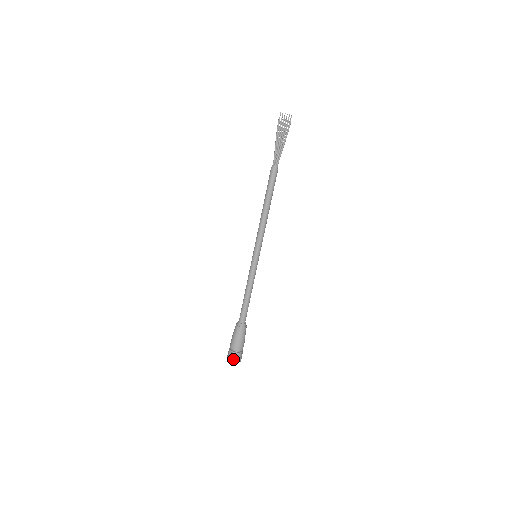
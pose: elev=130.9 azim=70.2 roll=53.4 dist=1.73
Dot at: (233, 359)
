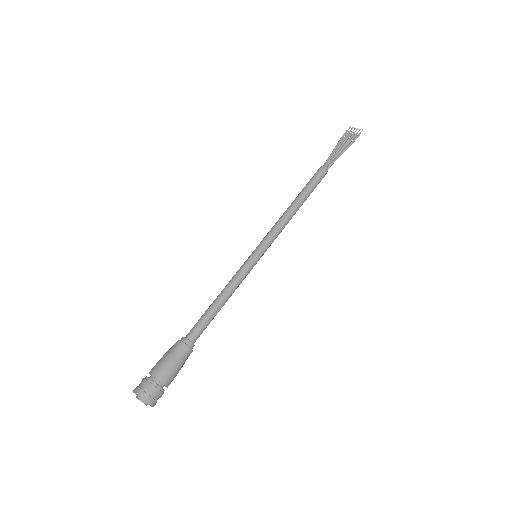
Dot at: (142, 391)
